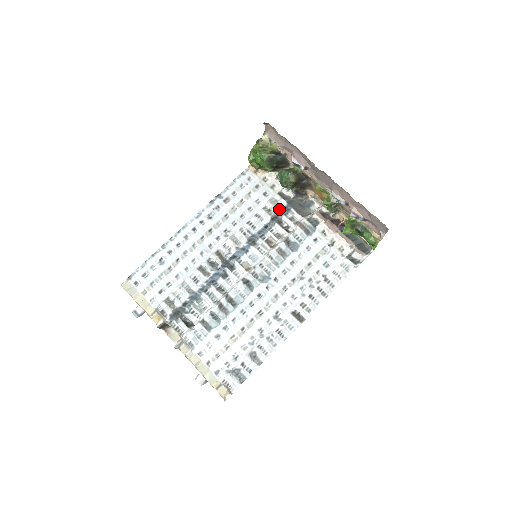
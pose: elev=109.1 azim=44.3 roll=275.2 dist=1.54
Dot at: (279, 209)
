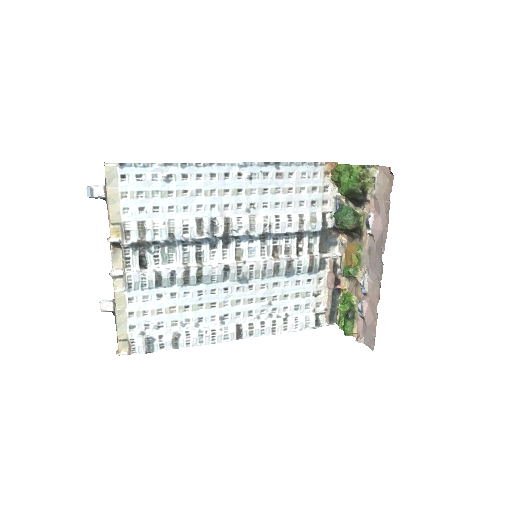
Dot at: (311, 229)
